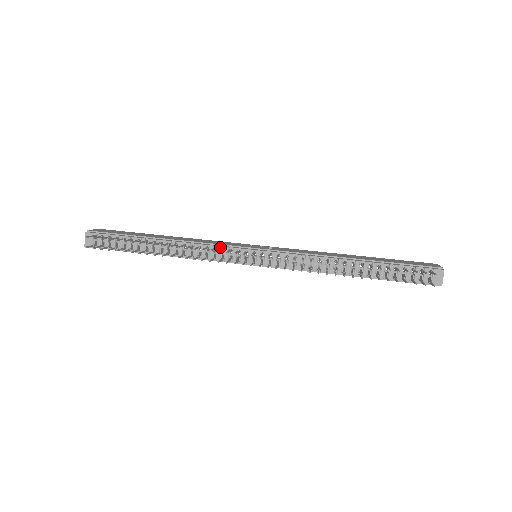
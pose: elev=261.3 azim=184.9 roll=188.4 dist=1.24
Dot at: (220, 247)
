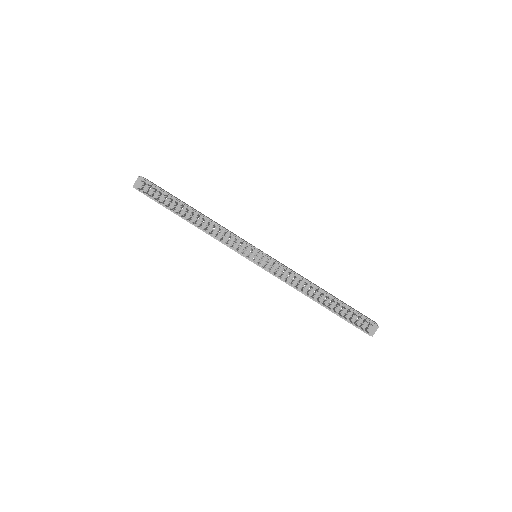
Dot at: (235, 237)
